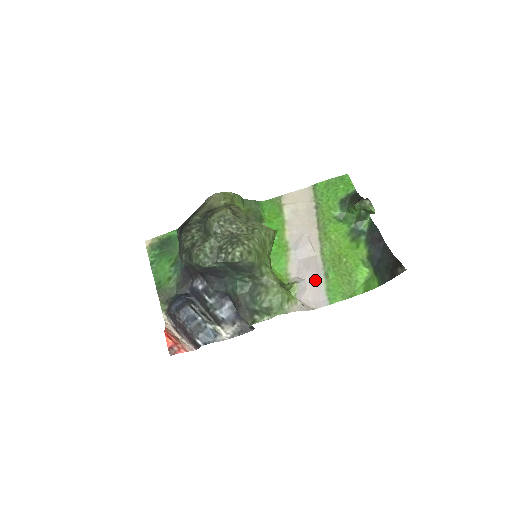
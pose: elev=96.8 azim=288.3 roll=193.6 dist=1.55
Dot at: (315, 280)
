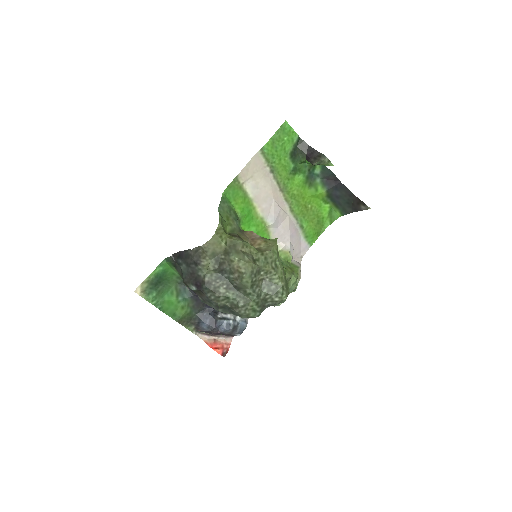
Dot at: (296, 236)
